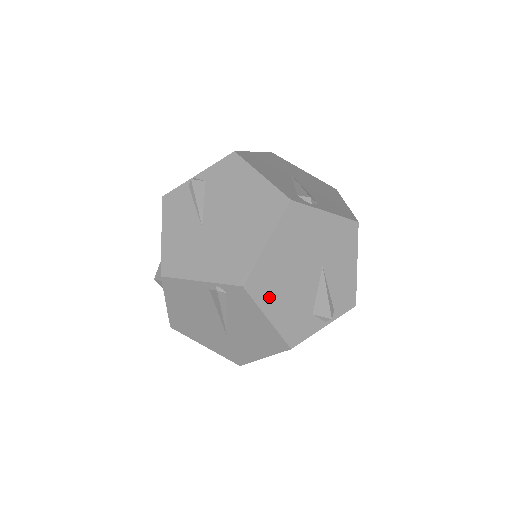
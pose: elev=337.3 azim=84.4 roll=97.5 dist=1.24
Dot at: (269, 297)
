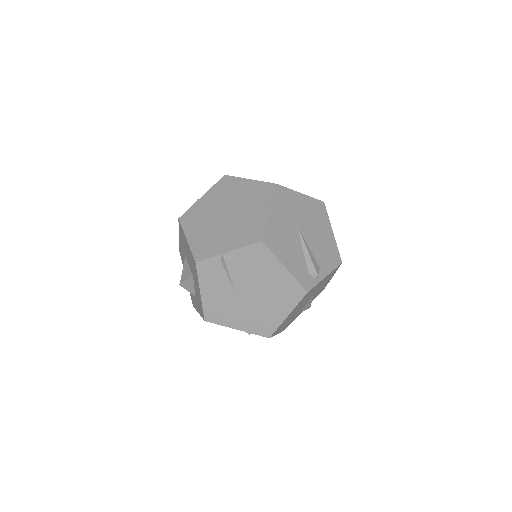
Dot at: (281, 328)
